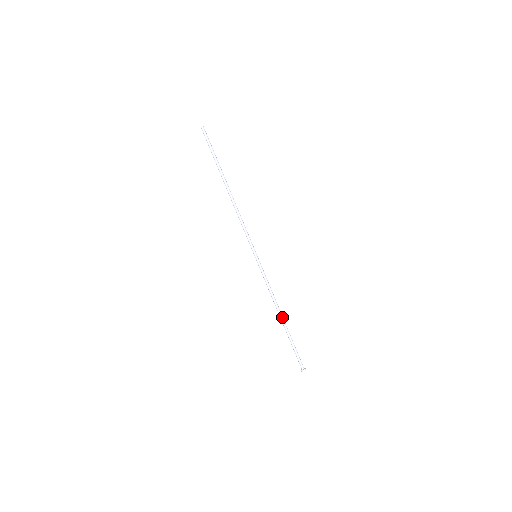
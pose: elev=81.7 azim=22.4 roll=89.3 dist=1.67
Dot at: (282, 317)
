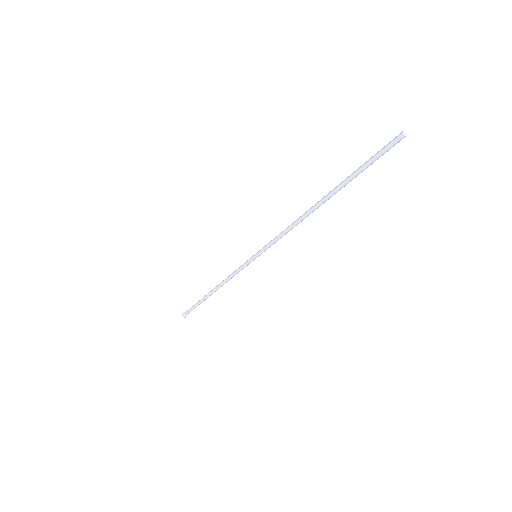
Dot at: occluded
